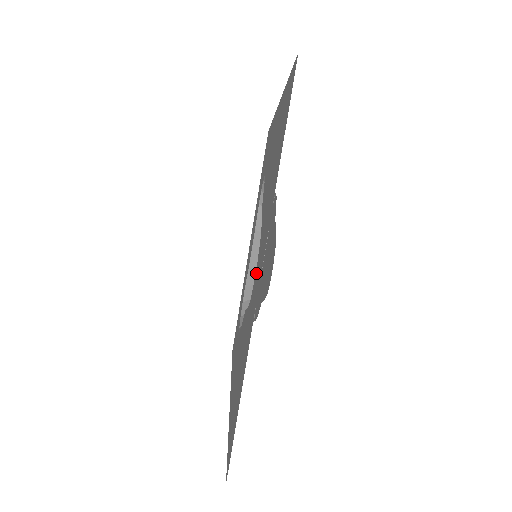
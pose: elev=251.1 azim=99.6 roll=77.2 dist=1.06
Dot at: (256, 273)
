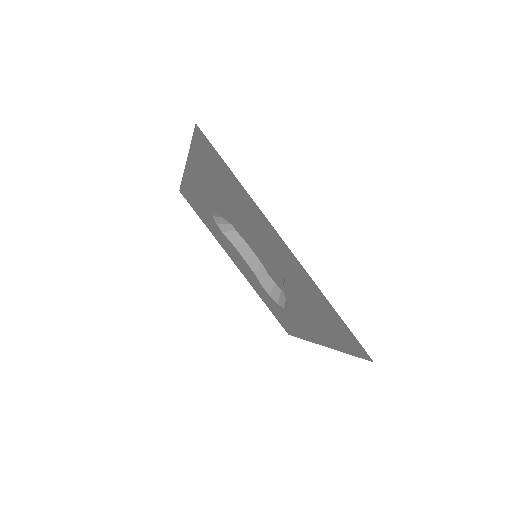
Dot at: (275, 253)
